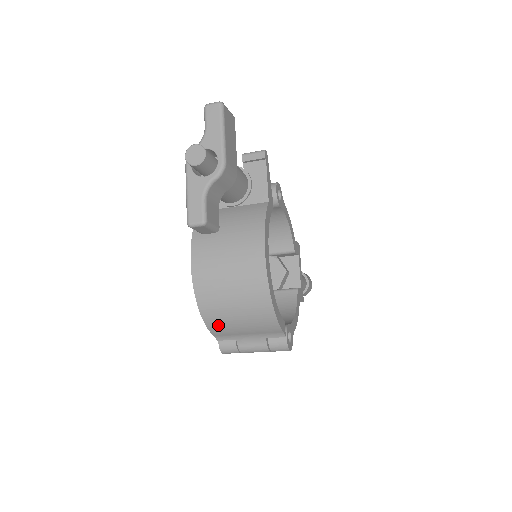
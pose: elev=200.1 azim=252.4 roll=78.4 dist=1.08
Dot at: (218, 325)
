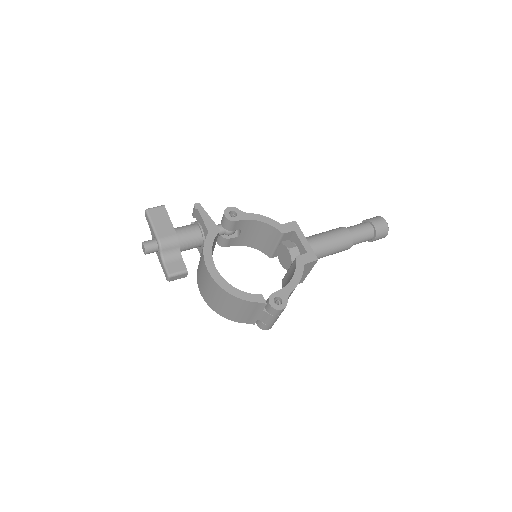
Dot at: (236, 318)
